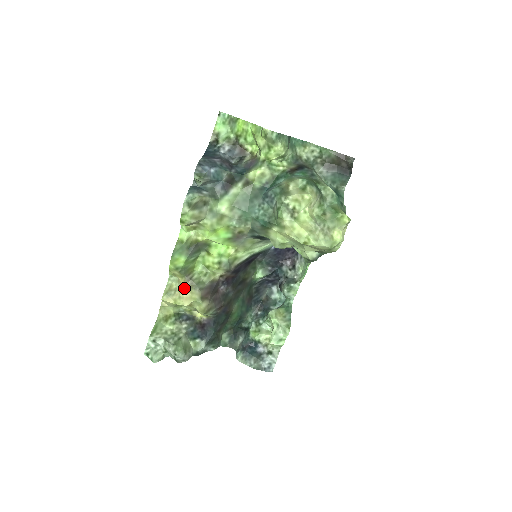
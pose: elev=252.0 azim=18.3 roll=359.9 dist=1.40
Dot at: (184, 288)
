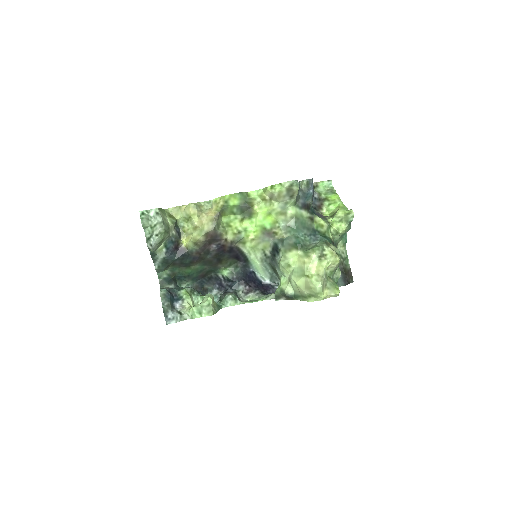
Dot at: (209, 216)
